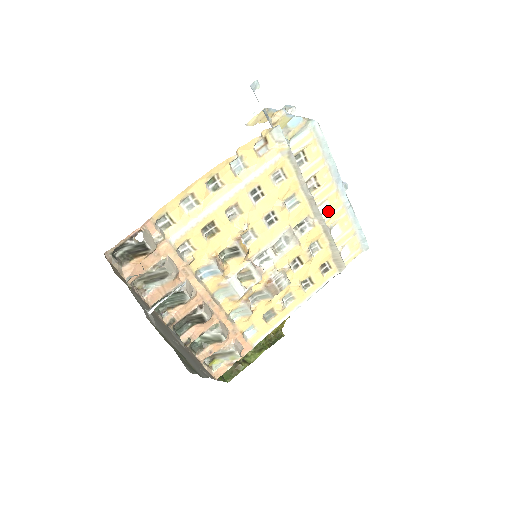
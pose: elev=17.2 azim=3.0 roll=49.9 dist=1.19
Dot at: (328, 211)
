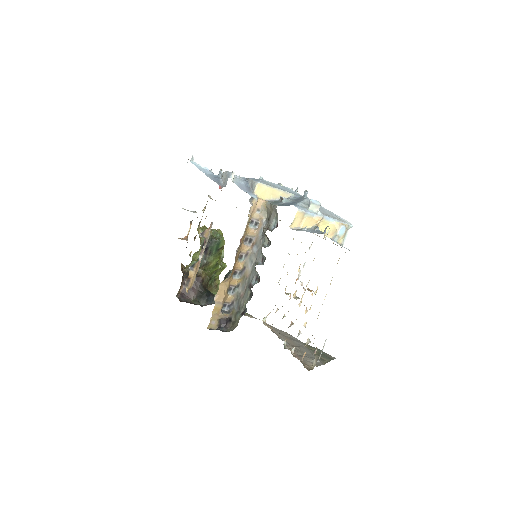
Dot at: occluded
